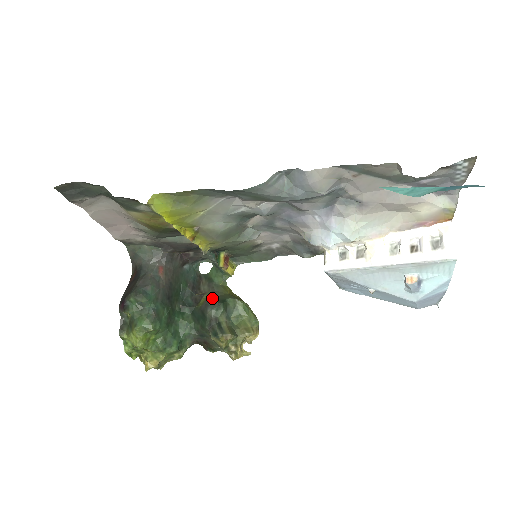
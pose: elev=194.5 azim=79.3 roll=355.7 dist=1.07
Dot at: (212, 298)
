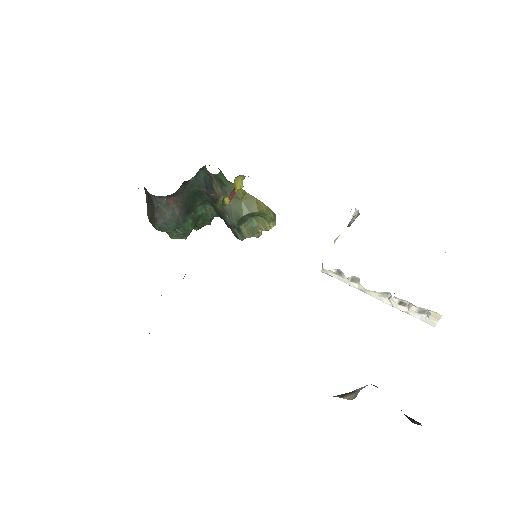
Dot at: (227, 208)
